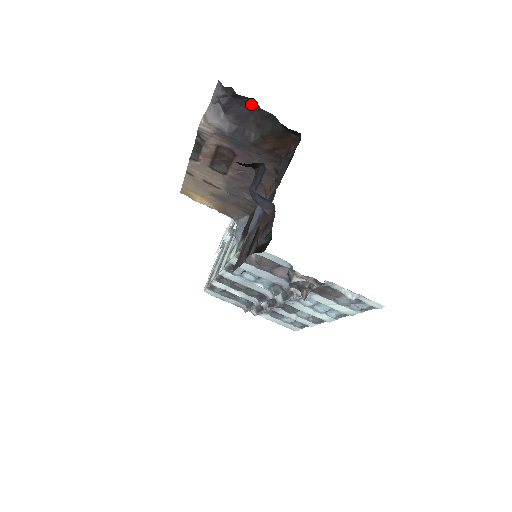
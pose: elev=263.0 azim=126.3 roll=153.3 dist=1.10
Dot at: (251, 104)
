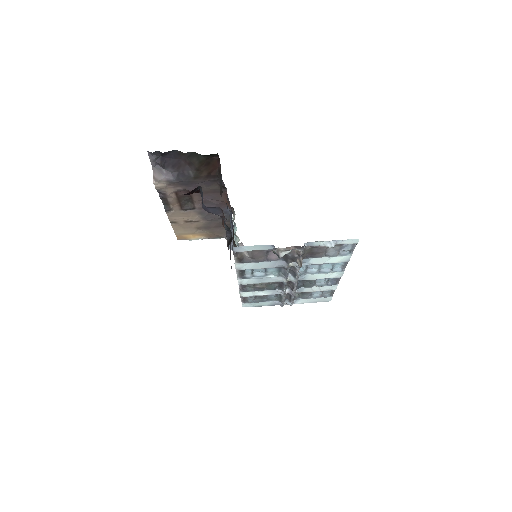
Dot at: (176, 154)
